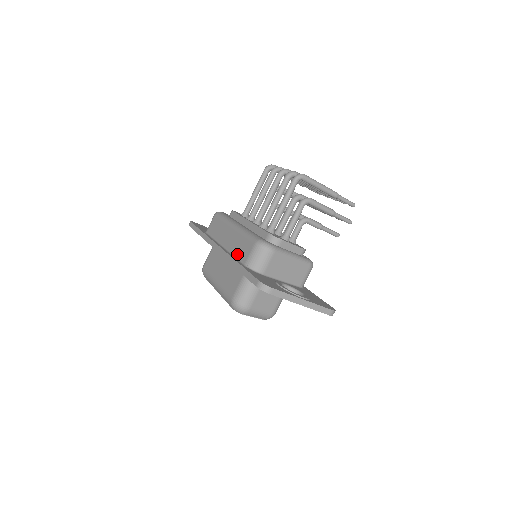
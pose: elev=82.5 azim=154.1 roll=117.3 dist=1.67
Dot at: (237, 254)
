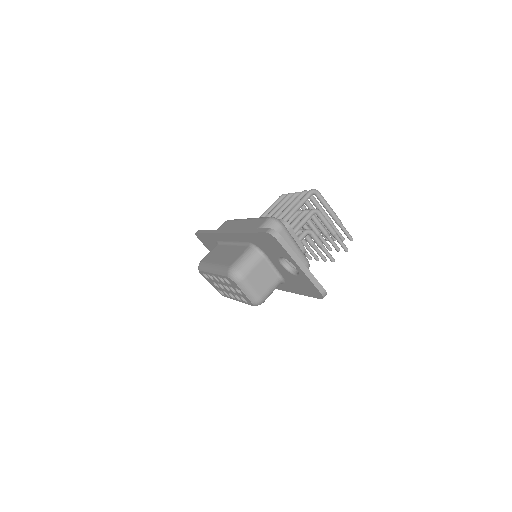
Dot at: occluded
